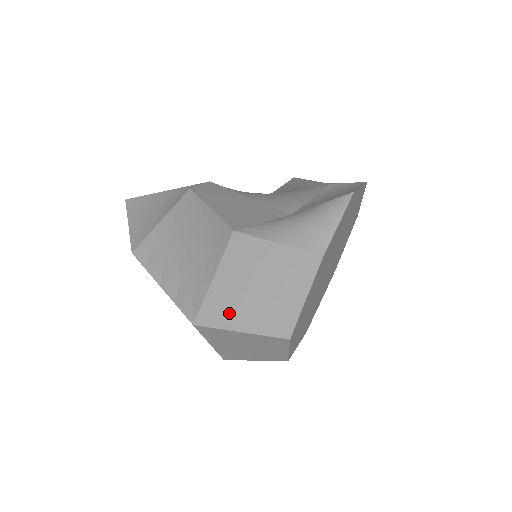
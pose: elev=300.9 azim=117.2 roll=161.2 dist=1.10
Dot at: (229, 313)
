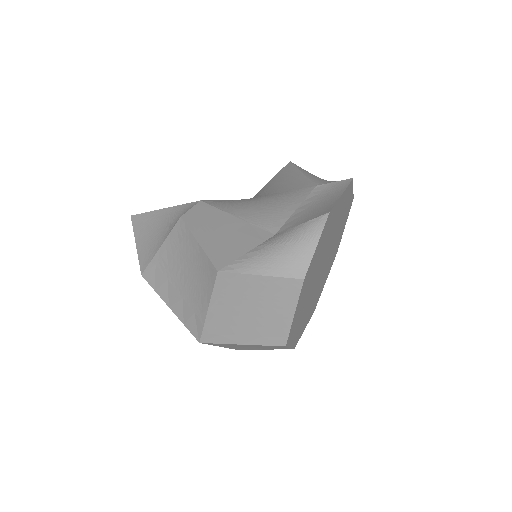
Dot at: (228, 332)
